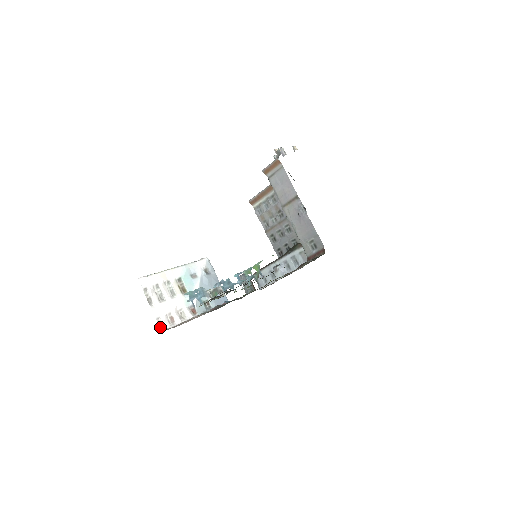
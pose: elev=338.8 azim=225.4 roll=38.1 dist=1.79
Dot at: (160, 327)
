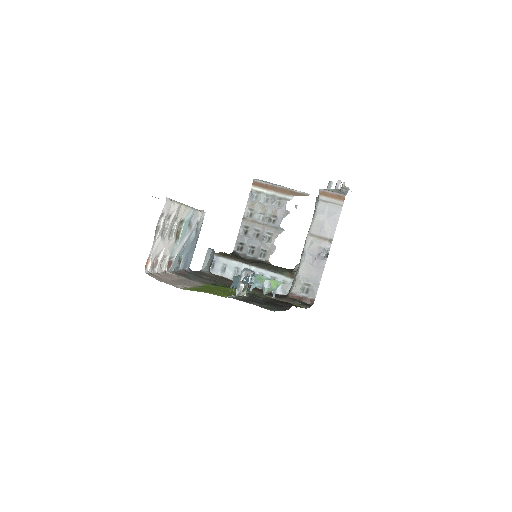
Dot at: (146, 267)
